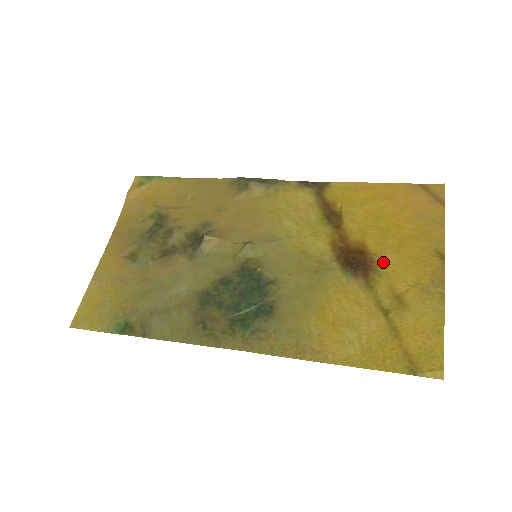
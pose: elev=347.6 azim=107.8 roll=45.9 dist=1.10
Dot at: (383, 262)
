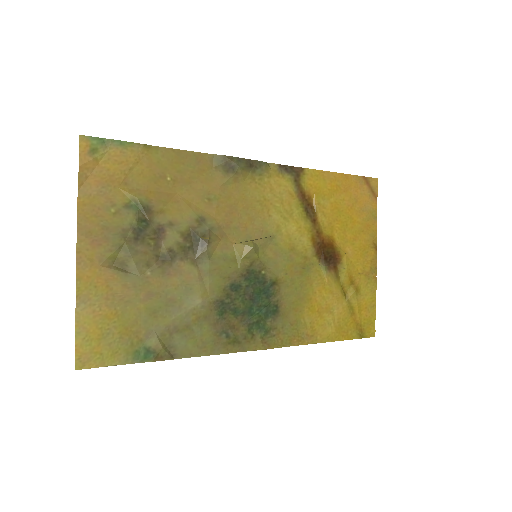
Dot at: (345, 255)
